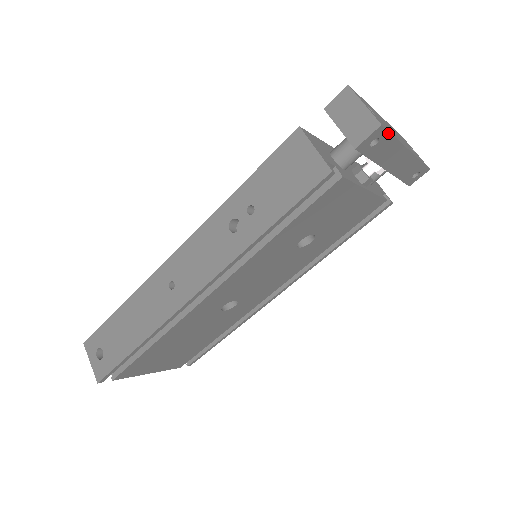
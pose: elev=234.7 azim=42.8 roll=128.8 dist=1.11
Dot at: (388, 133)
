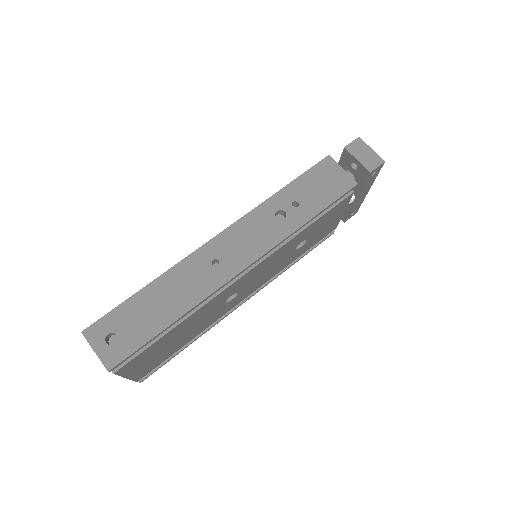
Dot at: occluded
